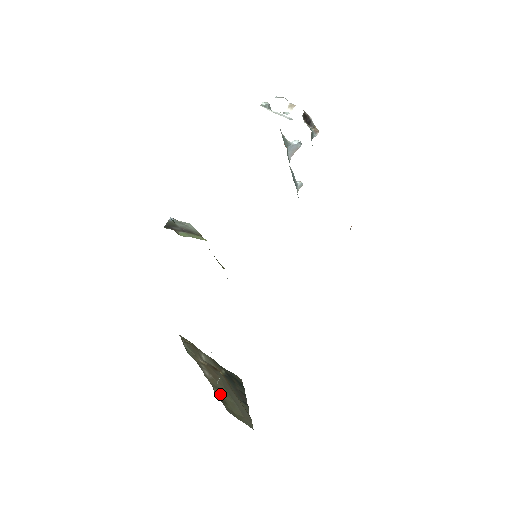
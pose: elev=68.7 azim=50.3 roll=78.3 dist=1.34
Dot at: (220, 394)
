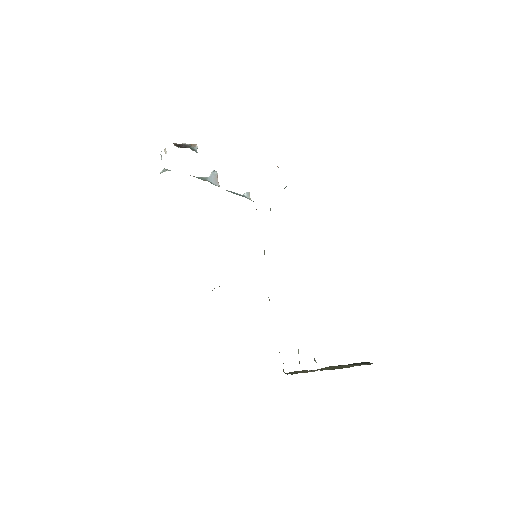
Dot at: (329, 369)
